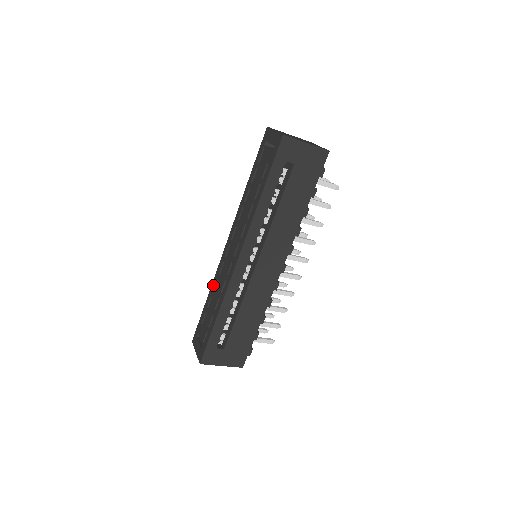
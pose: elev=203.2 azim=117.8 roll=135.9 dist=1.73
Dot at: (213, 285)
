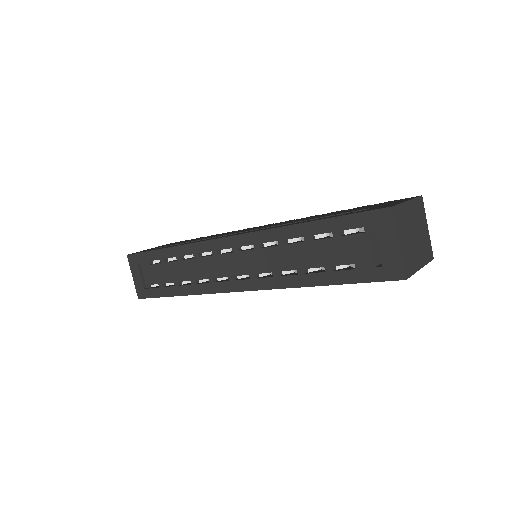
Dot at: (183, 251)
